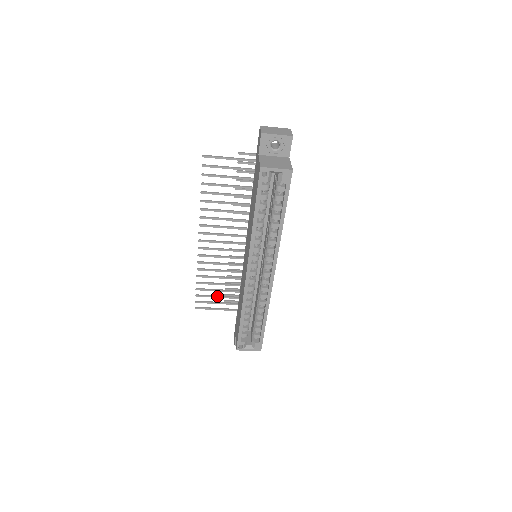
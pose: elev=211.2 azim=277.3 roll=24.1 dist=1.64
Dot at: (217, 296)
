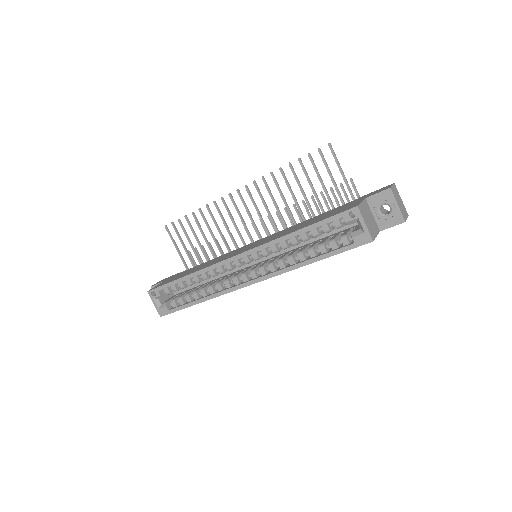
Dot at: (190, 241)
